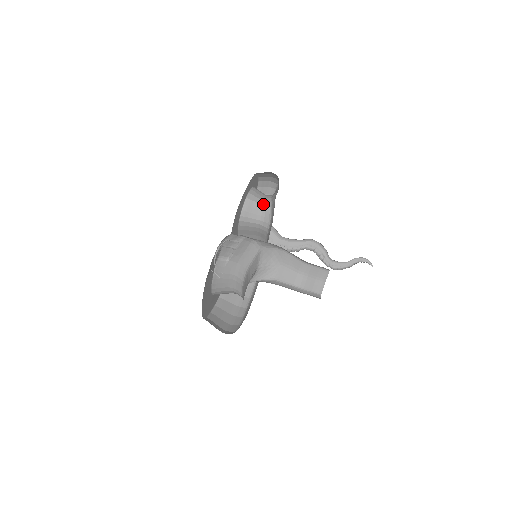
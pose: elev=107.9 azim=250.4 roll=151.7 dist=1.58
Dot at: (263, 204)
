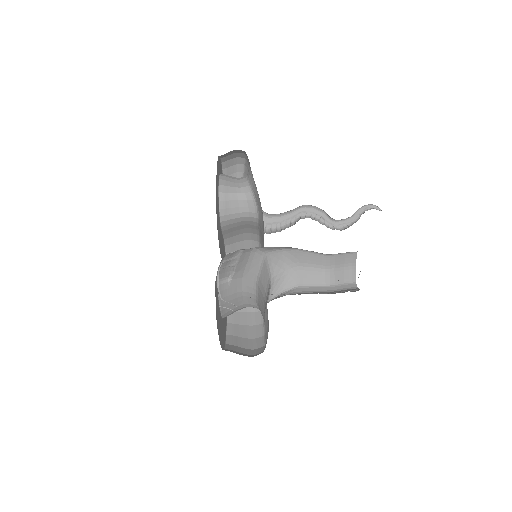
Dot at: (241, 192)
